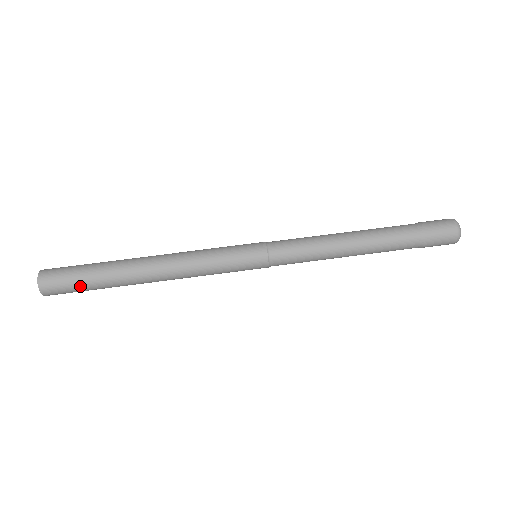
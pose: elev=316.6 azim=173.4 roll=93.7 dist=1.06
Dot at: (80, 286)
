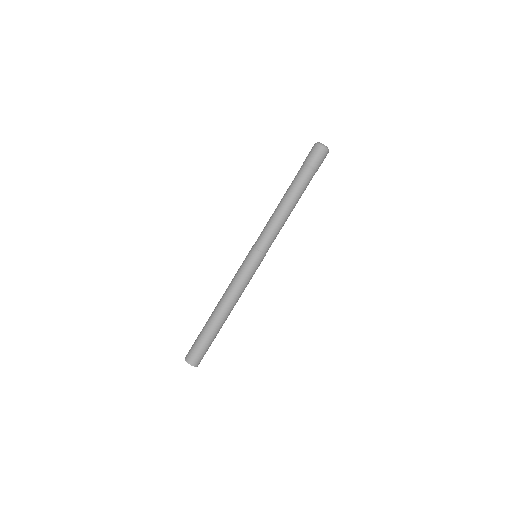
Dot at: (199, 344)
